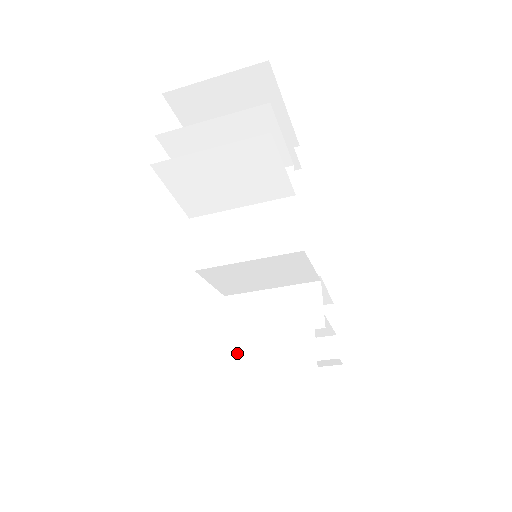
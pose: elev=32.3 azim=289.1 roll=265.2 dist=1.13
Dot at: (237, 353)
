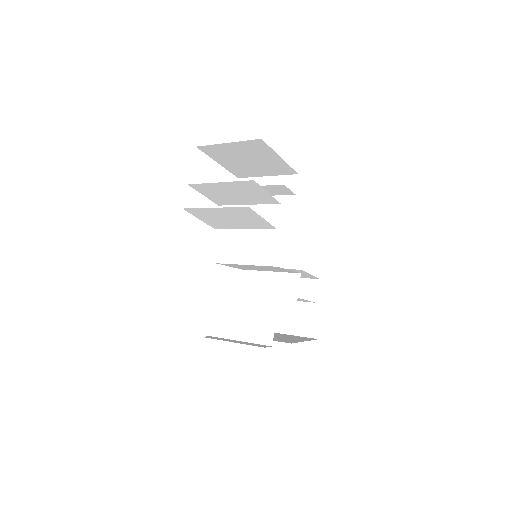
Dot at: (234, 320)
